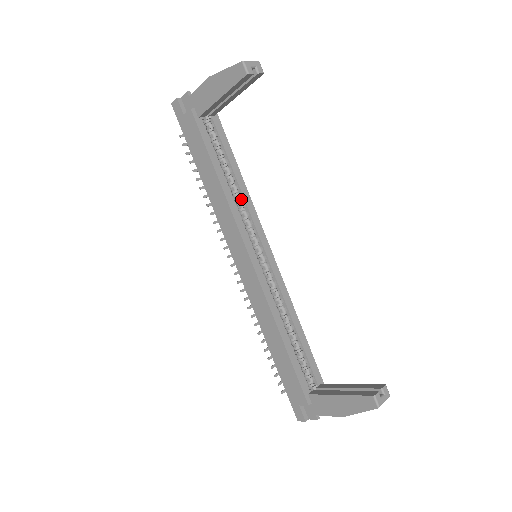
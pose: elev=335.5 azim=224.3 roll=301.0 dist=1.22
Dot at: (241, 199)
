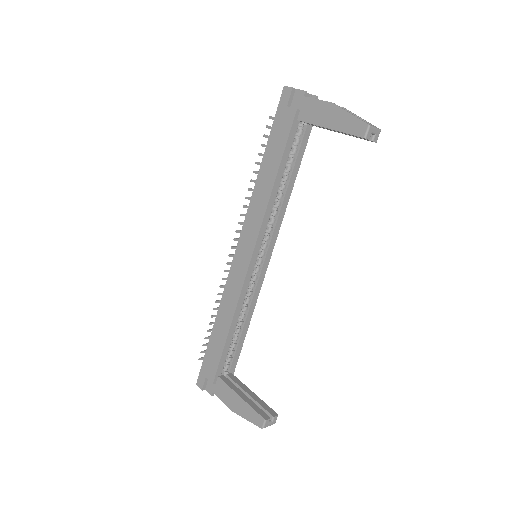
Dot at: (278, 206)
